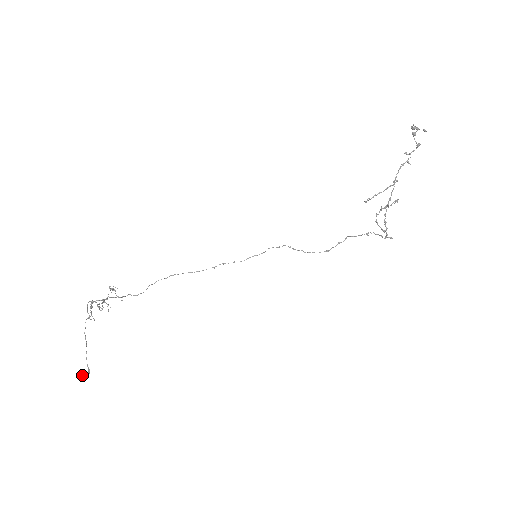
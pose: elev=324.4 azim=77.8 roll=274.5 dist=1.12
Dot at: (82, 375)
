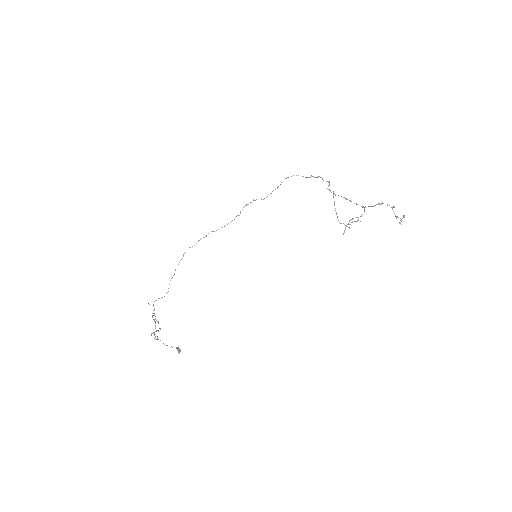
Dot at: occluded
